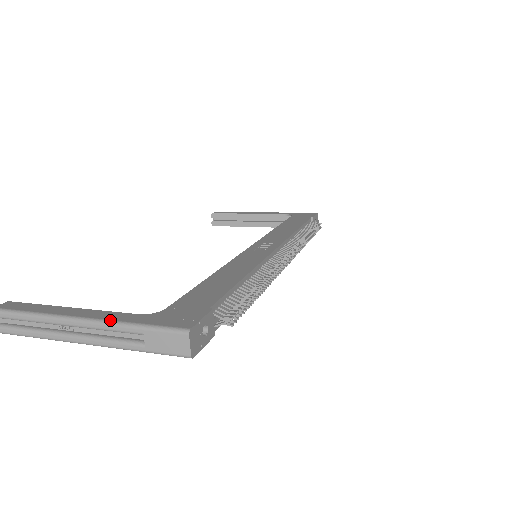
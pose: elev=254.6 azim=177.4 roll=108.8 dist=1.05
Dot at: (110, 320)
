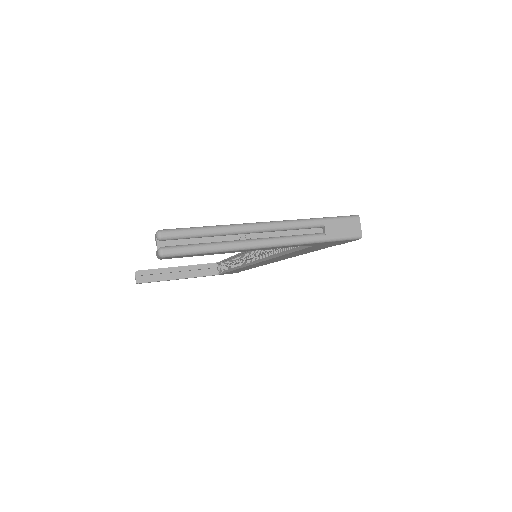
Dot at: occluded
